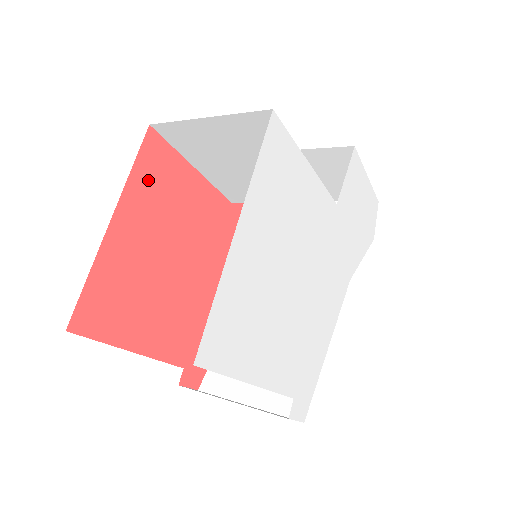
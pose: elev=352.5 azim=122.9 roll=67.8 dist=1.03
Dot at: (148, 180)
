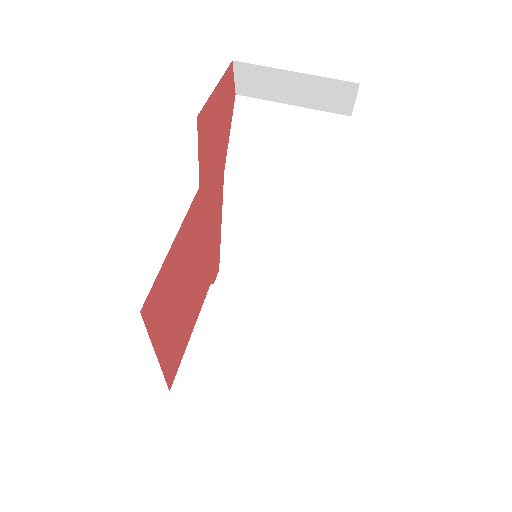
Dot at: (158, 315)
